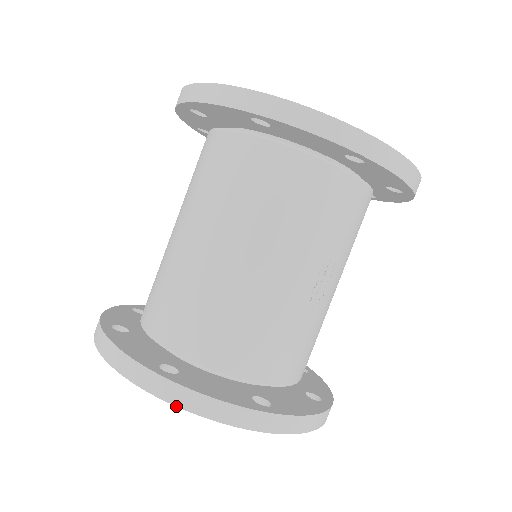
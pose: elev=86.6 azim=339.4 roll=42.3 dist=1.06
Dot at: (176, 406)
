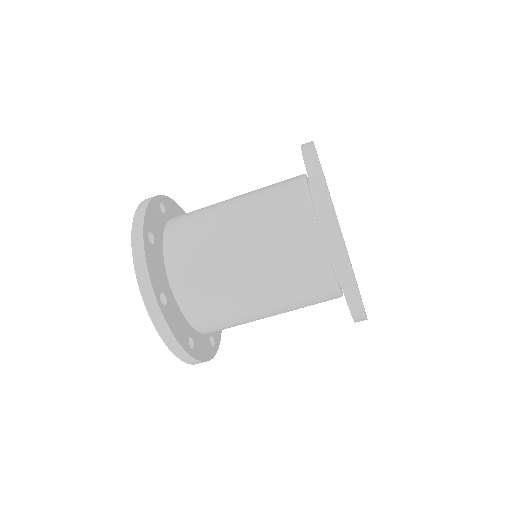
Dot at: (154, 325)
